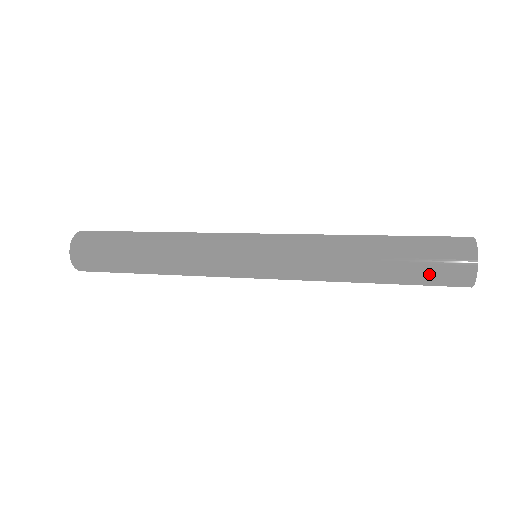
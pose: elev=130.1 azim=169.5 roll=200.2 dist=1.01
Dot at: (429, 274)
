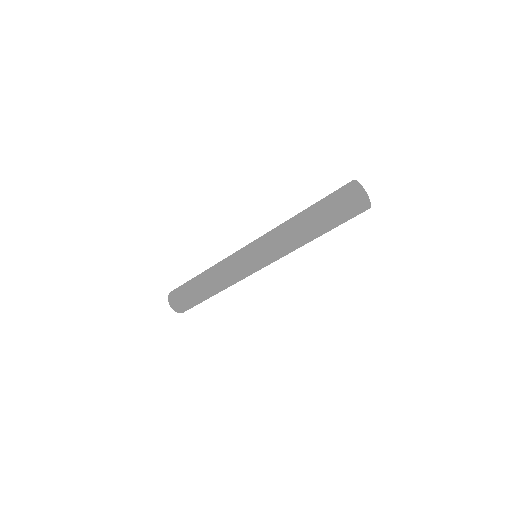
Dot at: (329, 201)
